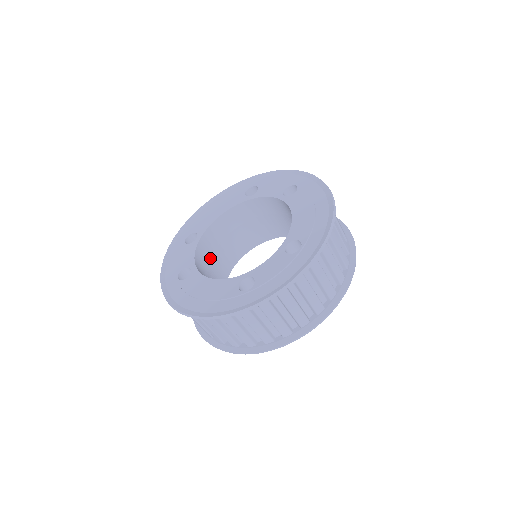
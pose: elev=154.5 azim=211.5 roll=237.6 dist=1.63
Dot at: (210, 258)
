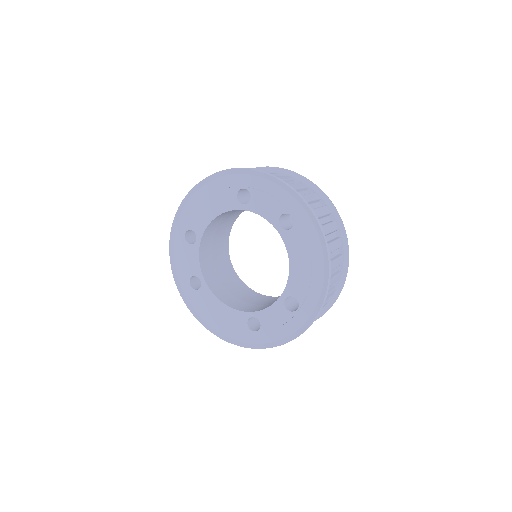
Dot at: (212, 244)
